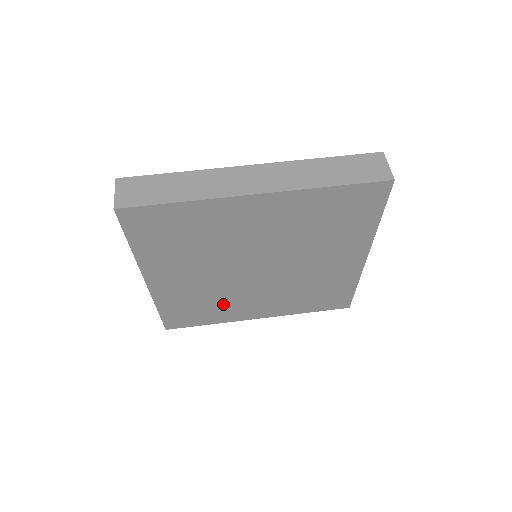
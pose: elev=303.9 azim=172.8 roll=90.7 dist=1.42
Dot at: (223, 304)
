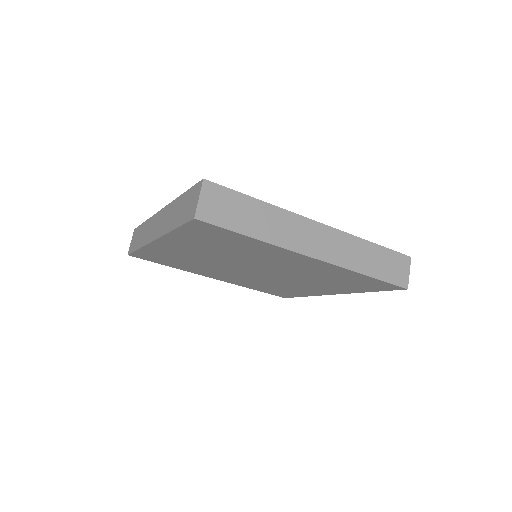
Dot at: (198, 267)
